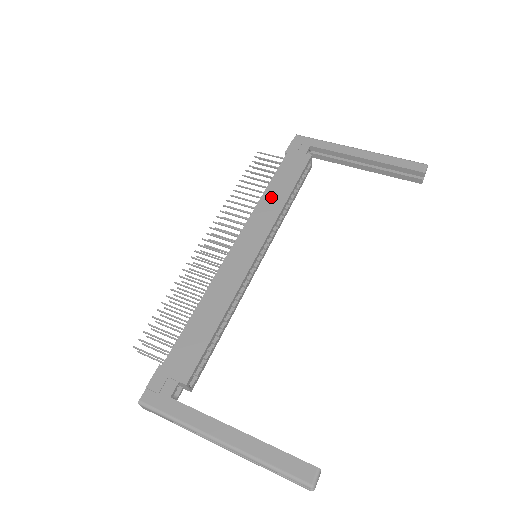
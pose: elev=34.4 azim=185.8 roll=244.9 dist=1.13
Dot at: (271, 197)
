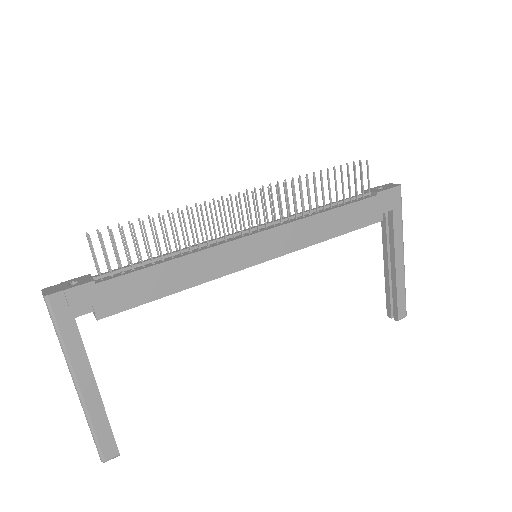
Dot at: (323, 223)
